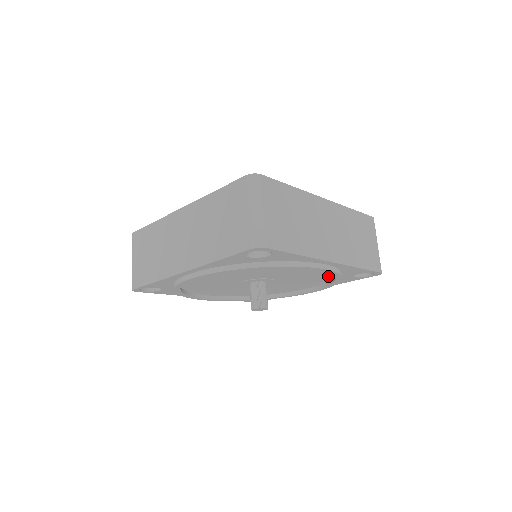
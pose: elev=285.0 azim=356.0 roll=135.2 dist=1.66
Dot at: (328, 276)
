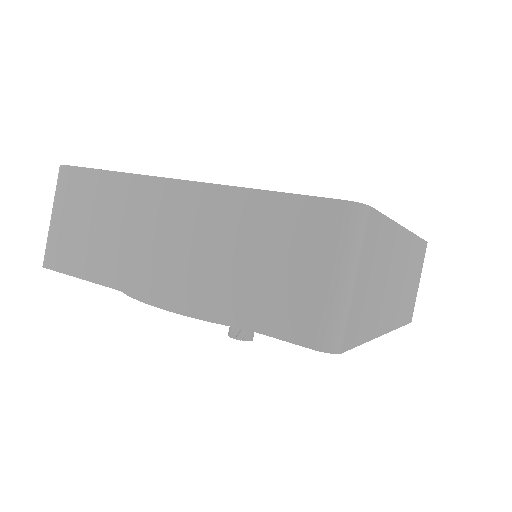
Dot at: occluded
